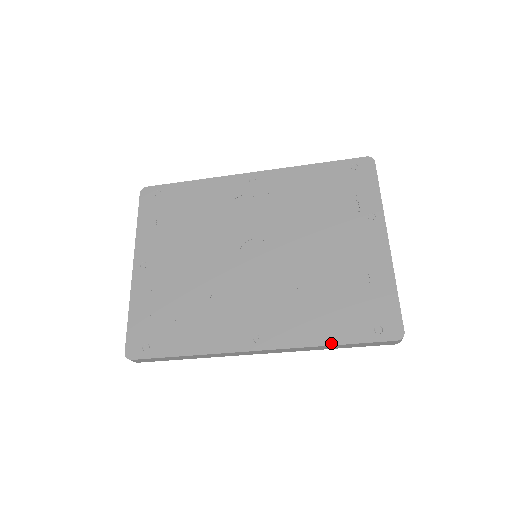
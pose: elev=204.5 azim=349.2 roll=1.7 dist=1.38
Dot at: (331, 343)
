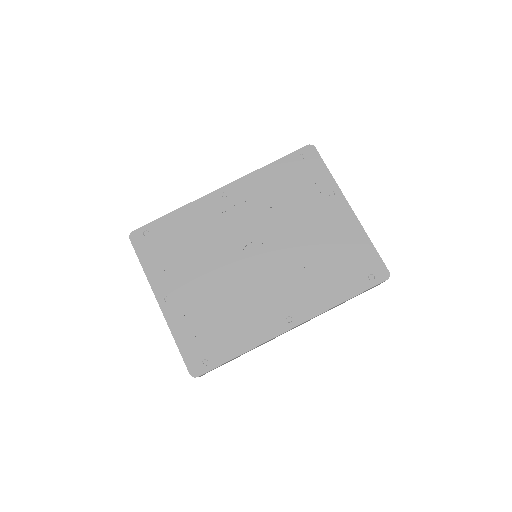
Dot at: (343, 300)
